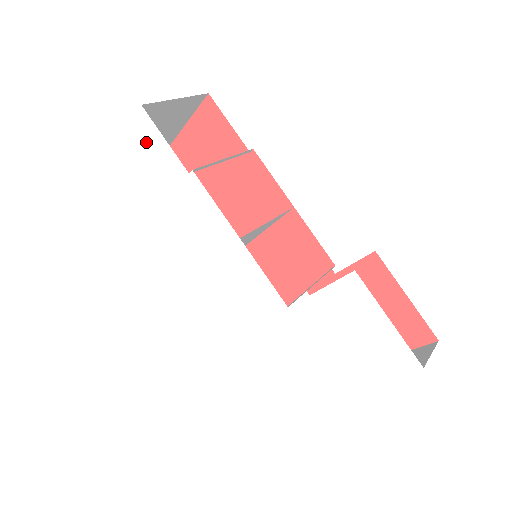
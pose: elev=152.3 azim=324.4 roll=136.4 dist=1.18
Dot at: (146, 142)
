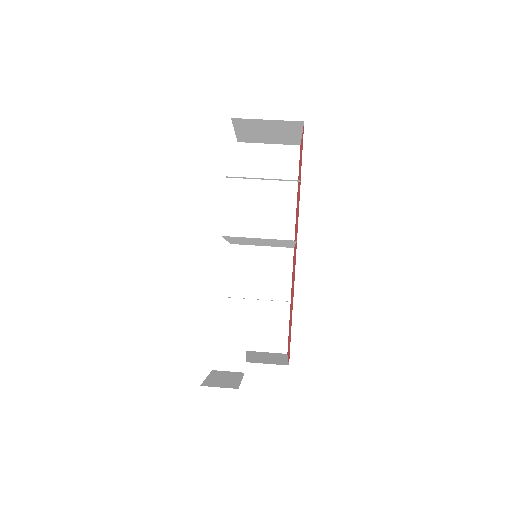
Dot at: occluded
